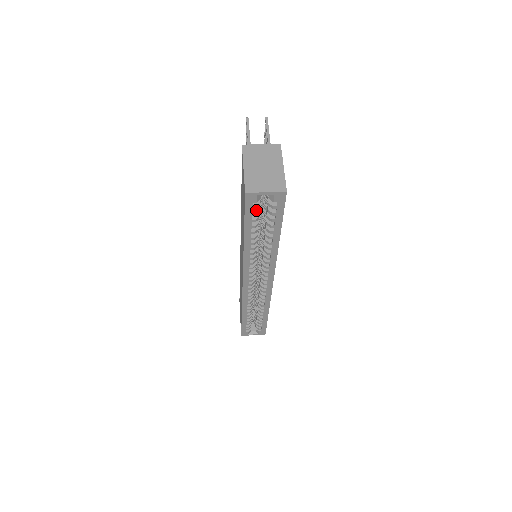
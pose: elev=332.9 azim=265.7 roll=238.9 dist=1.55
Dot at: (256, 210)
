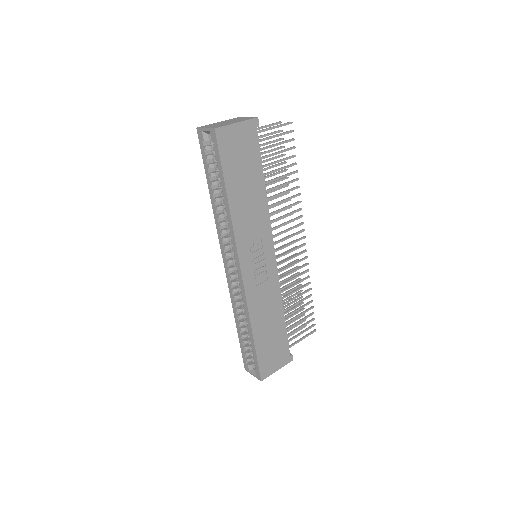
Dot at: (210, 155)
